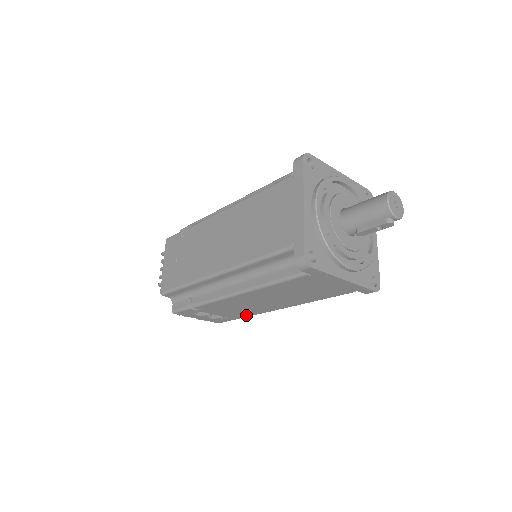
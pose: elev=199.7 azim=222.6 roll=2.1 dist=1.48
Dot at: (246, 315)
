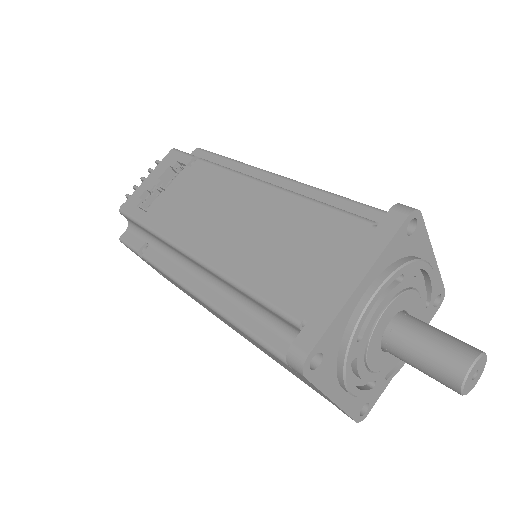
Dot at: occluded
